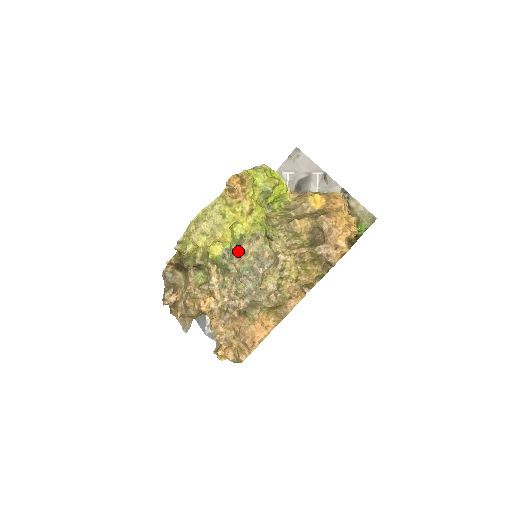
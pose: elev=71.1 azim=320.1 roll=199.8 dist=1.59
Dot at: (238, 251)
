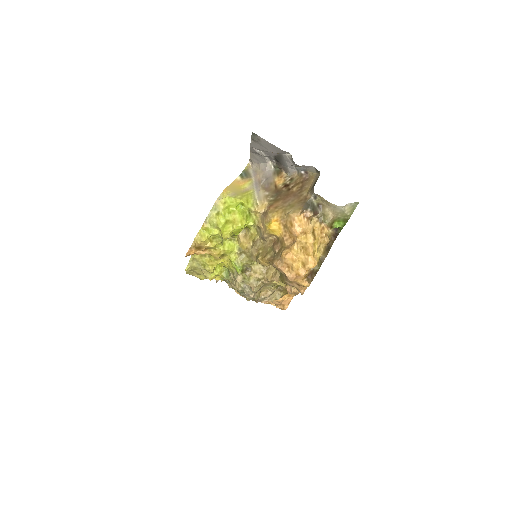
Dot at: (230, 281)
